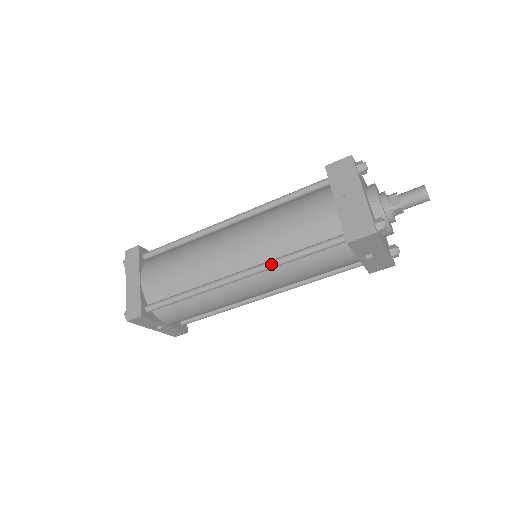
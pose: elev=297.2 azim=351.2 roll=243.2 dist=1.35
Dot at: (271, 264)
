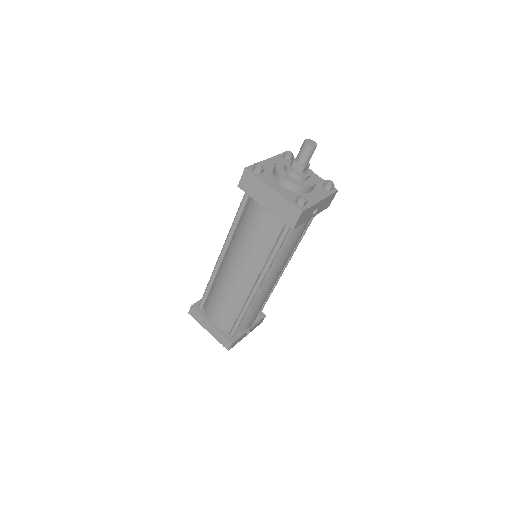
Dot at: (267, 267)
